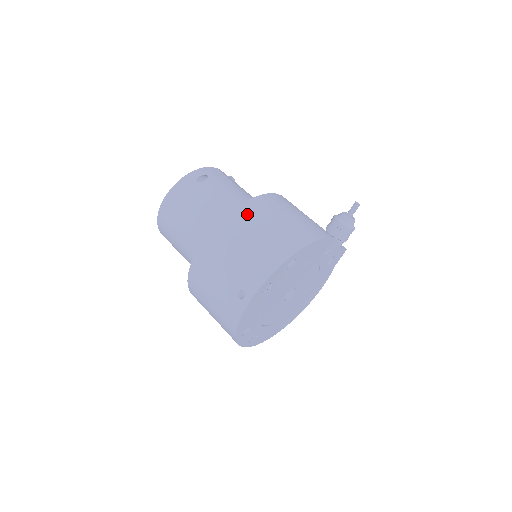
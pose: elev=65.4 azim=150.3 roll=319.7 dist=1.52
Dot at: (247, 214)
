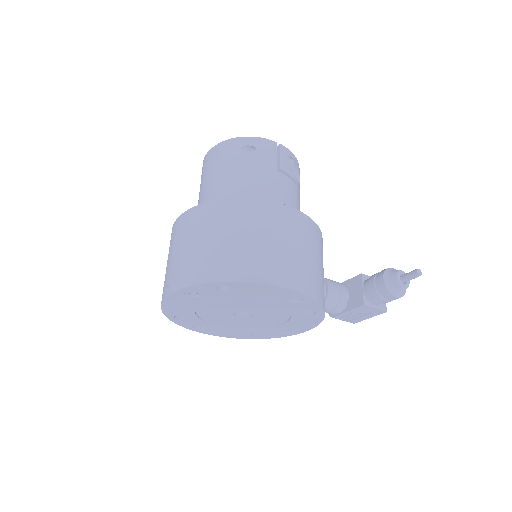
Dot at: (228, 212)
